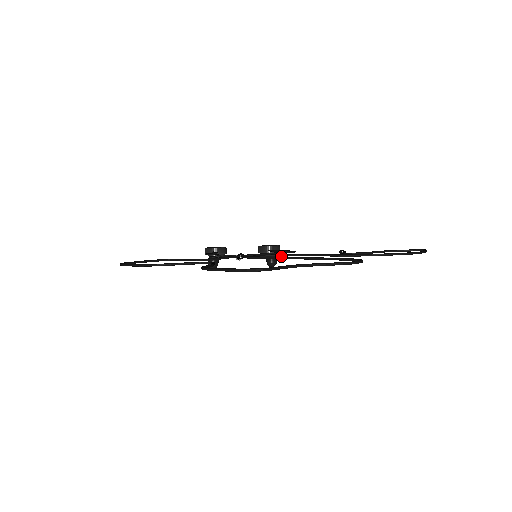
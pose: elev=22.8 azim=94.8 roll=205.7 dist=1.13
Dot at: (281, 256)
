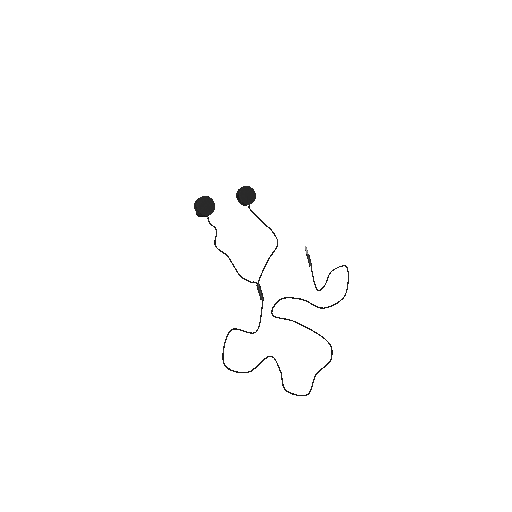
Dot at: occluded
